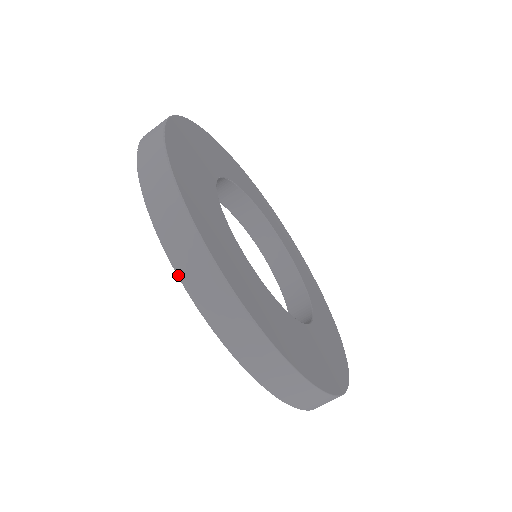
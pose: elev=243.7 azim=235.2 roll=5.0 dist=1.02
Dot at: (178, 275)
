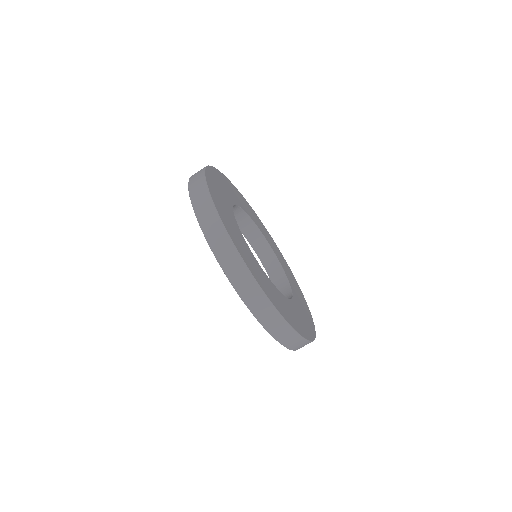
Dot at: (210, 247)
